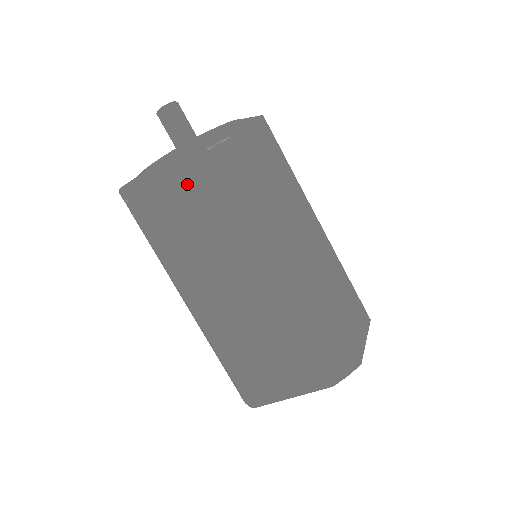
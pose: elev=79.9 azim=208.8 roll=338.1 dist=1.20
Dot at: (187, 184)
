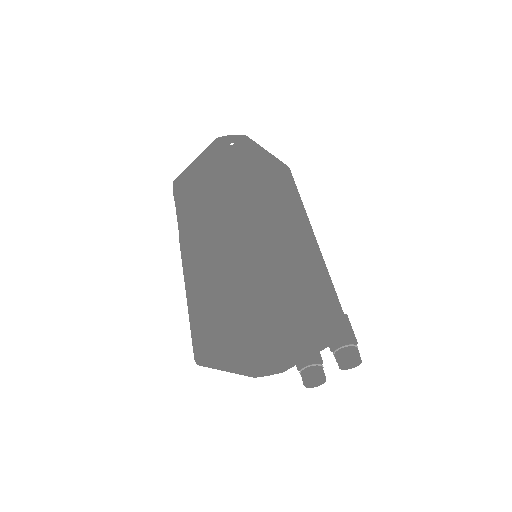
Dot at: (205, 166)
